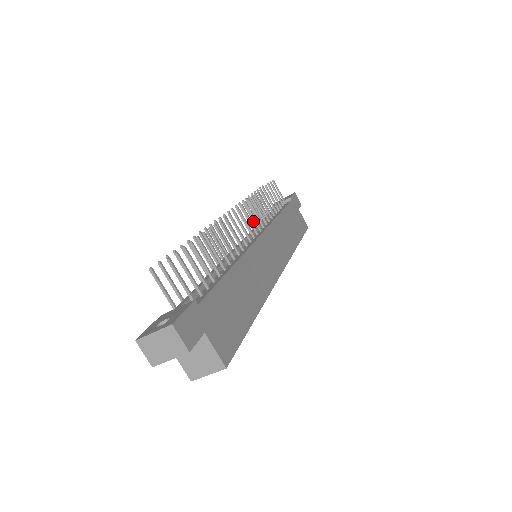
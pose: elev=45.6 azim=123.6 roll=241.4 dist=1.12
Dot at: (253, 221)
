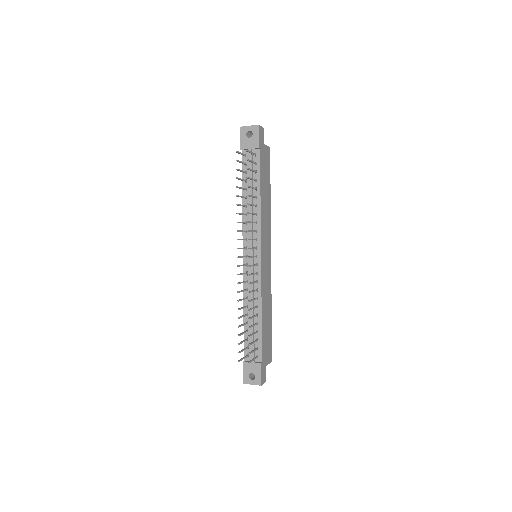
Dot at: occluded
